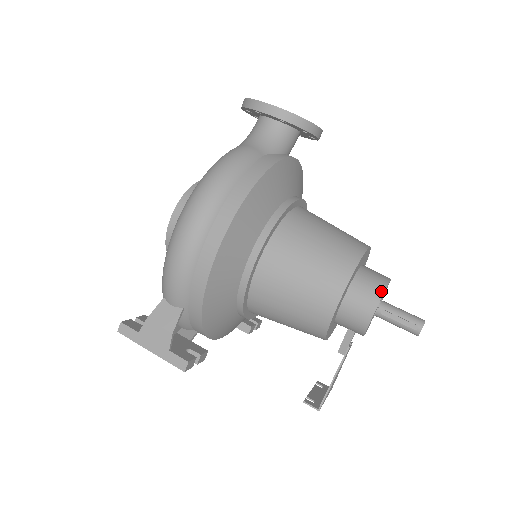
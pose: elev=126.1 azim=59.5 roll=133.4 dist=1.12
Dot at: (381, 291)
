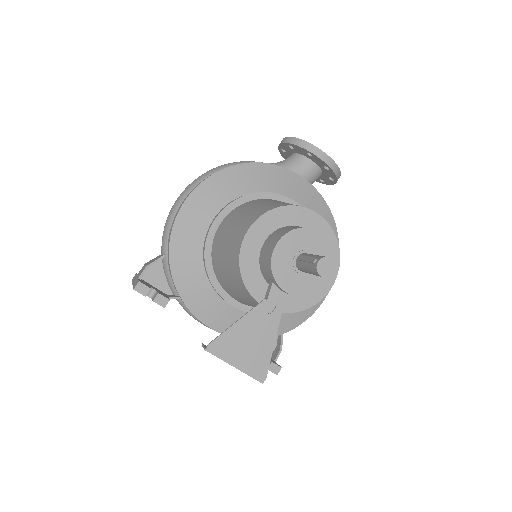
Dot at: (294, 228)
